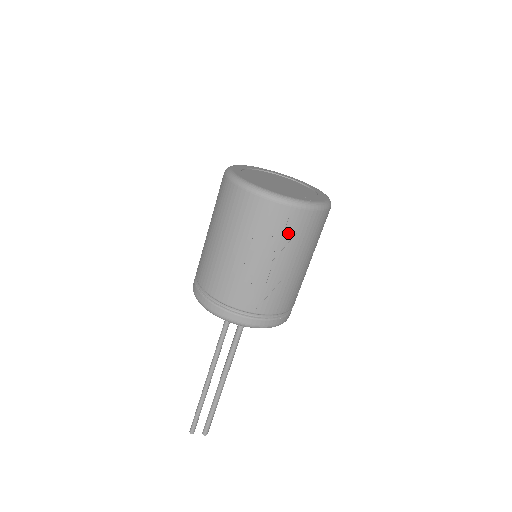
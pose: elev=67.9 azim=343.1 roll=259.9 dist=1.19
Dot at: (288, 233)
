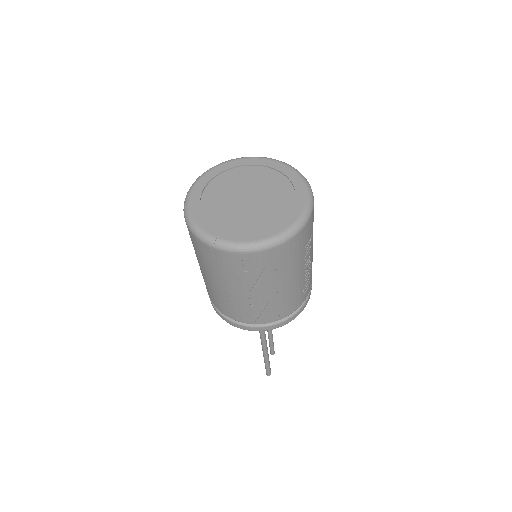
Dot at: (253, 271)
